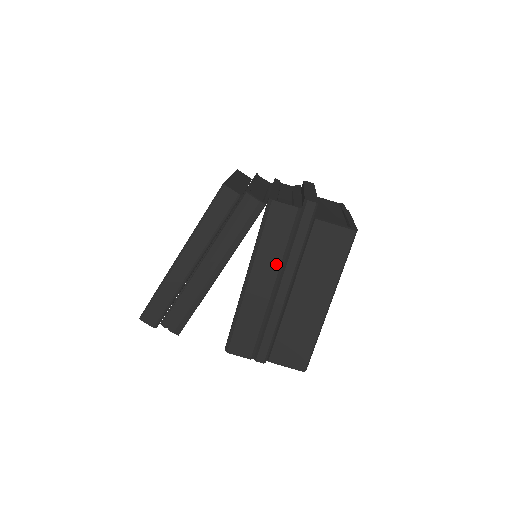
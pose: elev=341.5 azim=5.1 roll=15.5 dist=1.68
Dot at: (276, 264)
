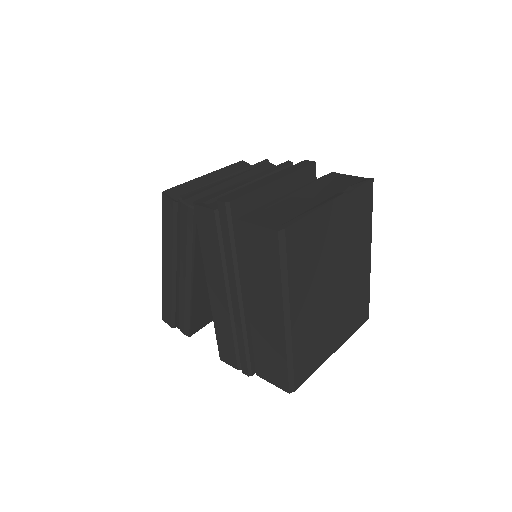
Dot at: (220, 272)
